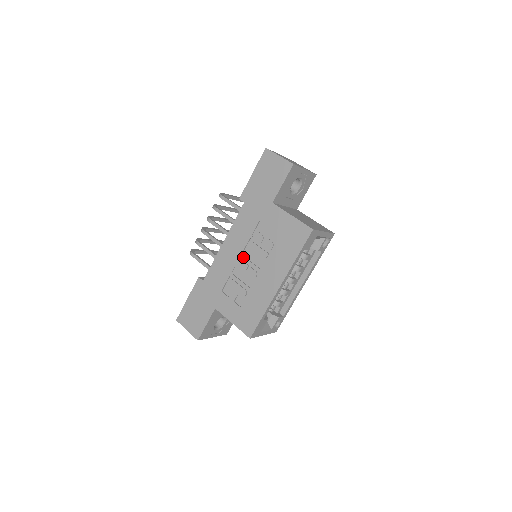
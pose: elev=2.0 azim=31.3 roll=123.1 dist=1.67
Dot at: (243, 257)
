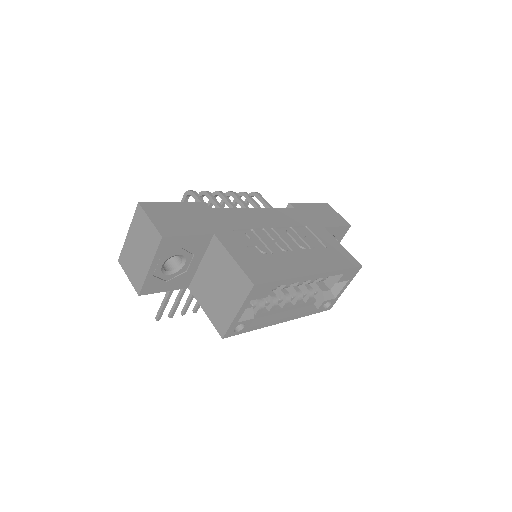
Dot at: (277, 230)
